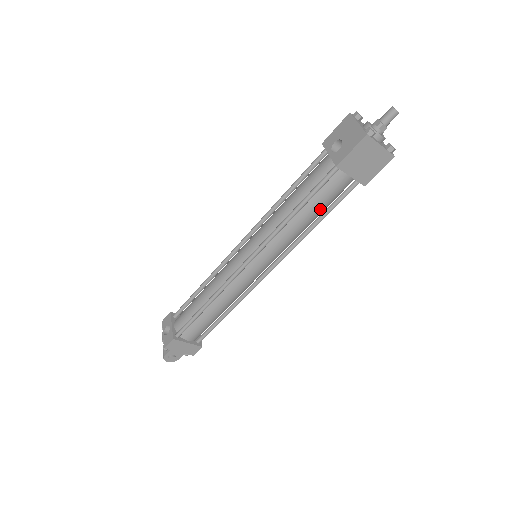
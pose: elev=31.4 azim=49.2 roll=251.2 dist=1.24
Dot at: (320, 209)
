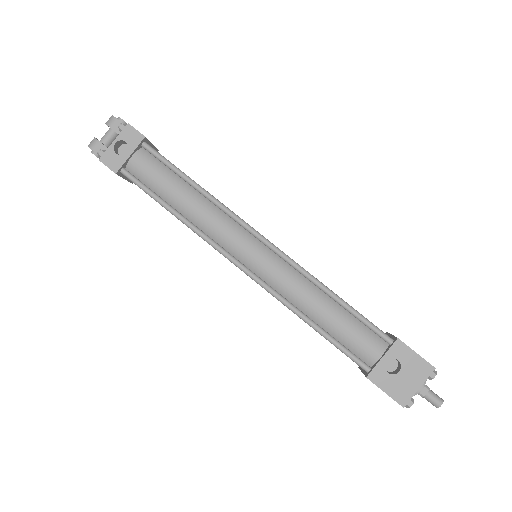
Dot at: occluded
